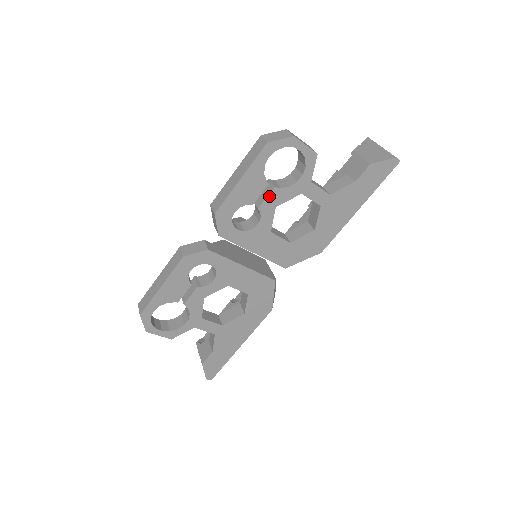
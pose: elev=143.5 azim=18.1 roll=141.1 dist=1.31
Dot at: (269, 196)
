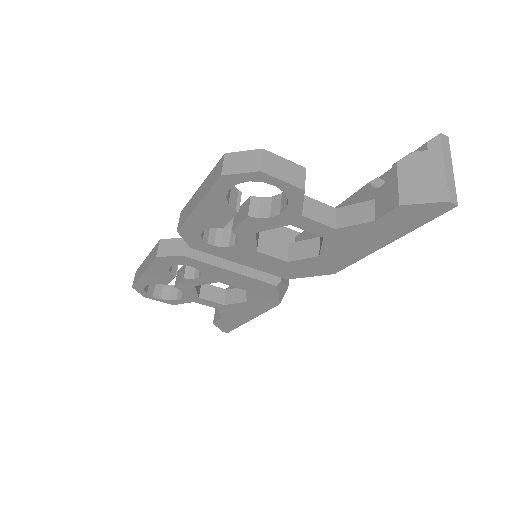
Dot at: (243, 223)
